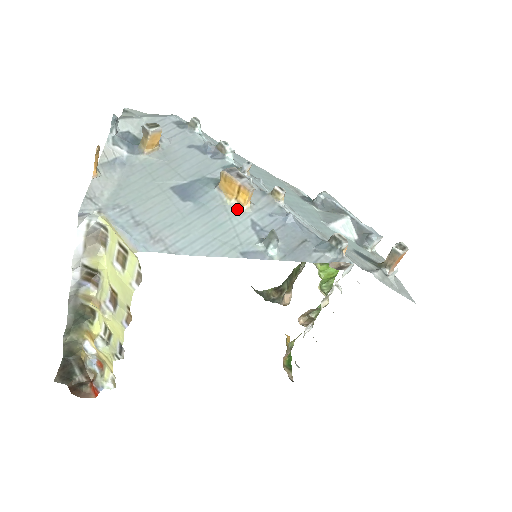
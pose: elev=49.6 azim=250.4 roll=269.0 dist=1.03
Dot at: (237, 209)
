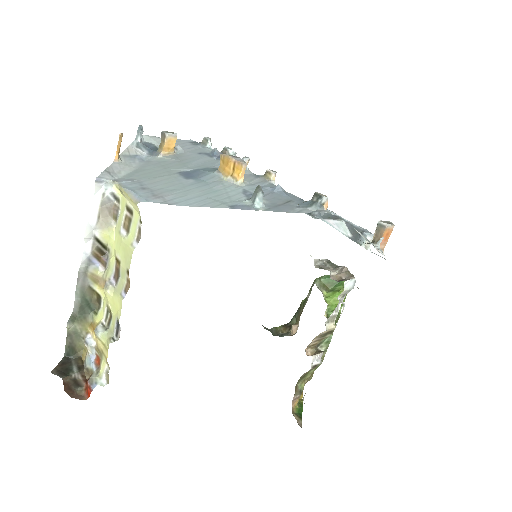
Dot at: (232, 183)
